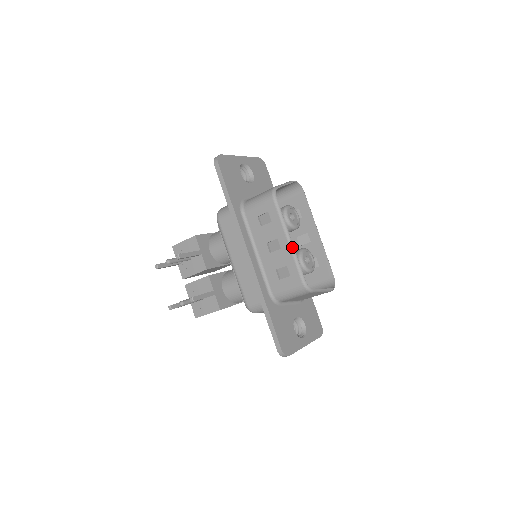
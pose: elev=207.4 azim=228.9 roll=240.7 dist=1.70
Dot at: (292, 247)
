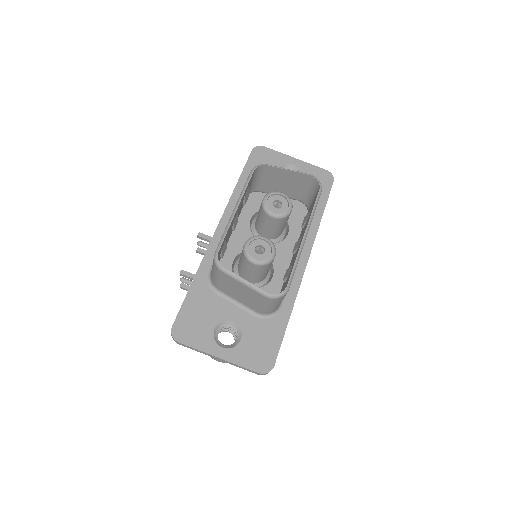
Dot at: (232, 216)
